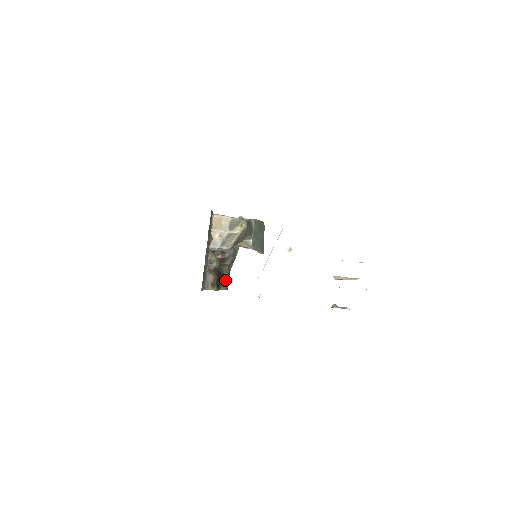
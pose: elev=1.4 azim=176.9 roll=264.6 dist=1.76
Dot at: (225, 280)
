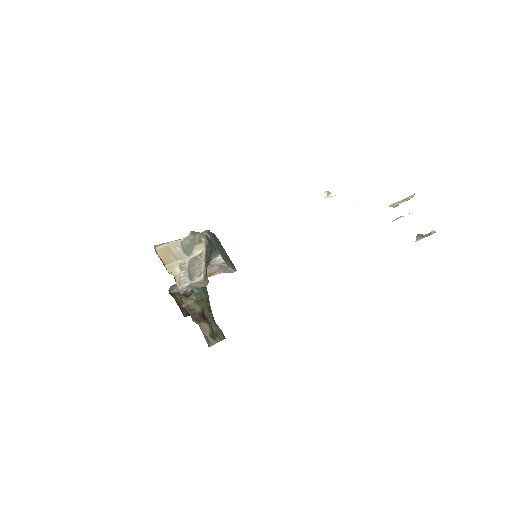
Dot at: (215, 327)
